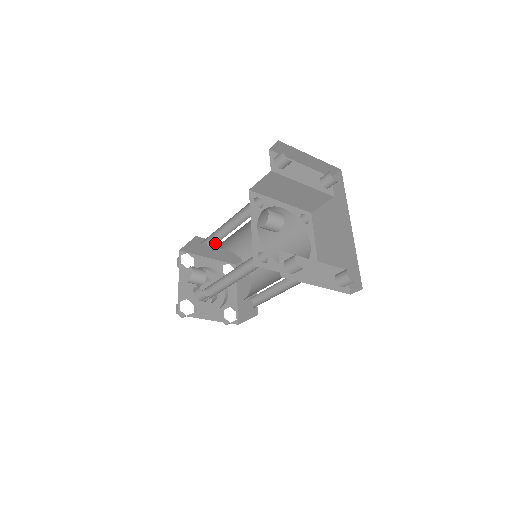
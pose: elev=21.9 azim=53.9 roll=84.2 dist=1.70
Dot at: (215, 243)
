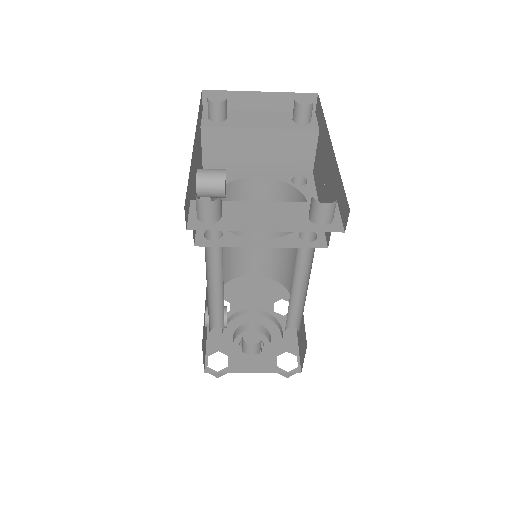
Dot at: occluded
